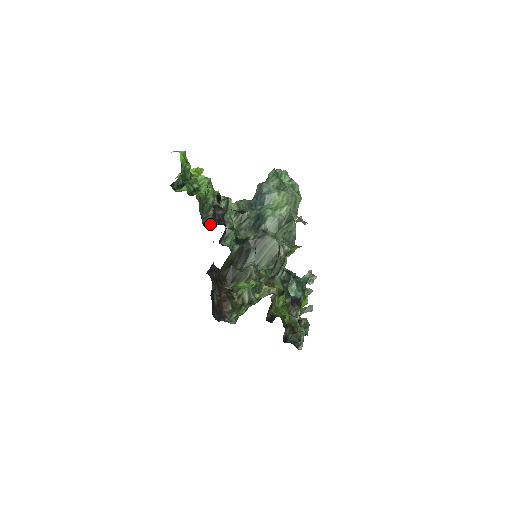
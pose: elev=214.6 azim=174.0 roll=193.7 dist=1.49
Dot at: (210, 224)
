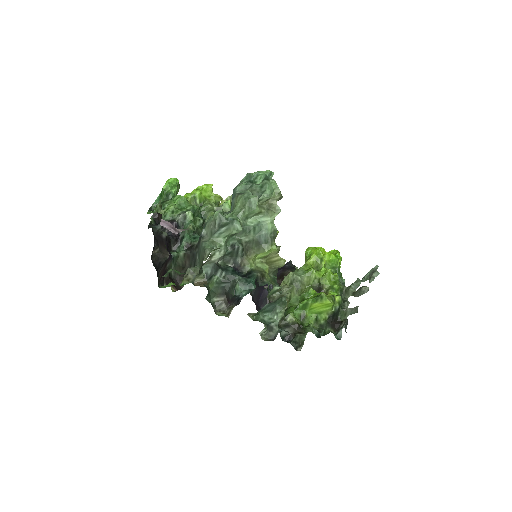
Dot at: occluded
